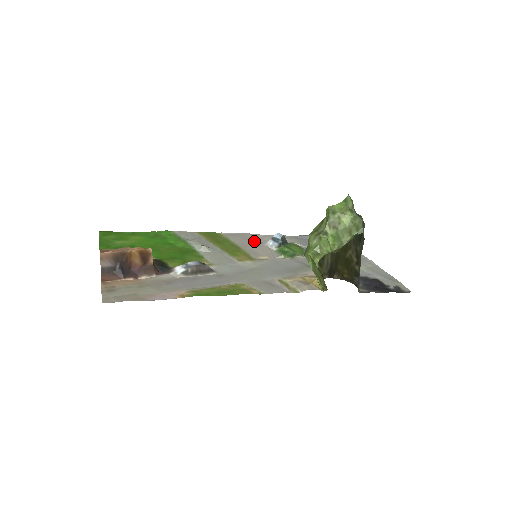
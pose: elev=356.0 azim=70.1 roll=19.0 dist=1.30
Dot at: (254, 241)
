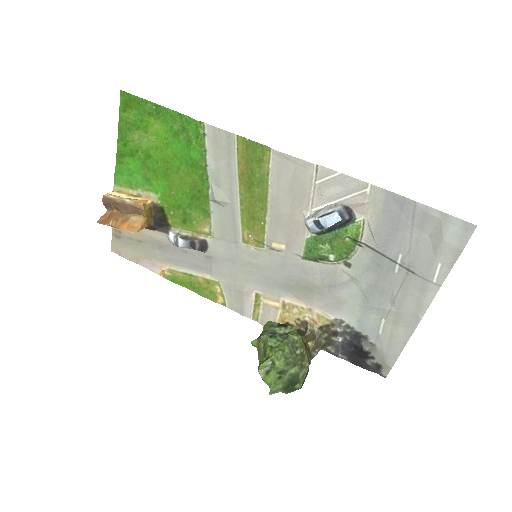
Dot at: (299, 200)
